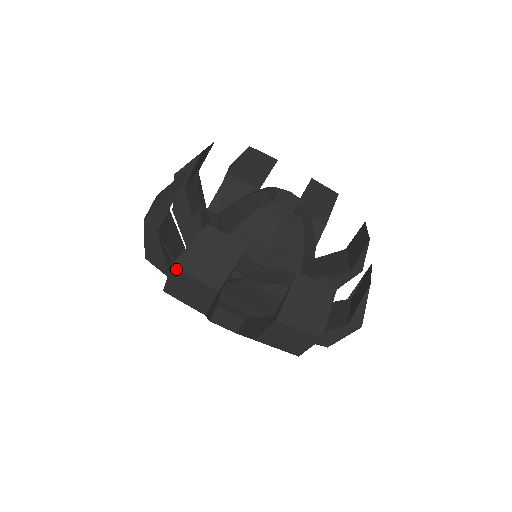
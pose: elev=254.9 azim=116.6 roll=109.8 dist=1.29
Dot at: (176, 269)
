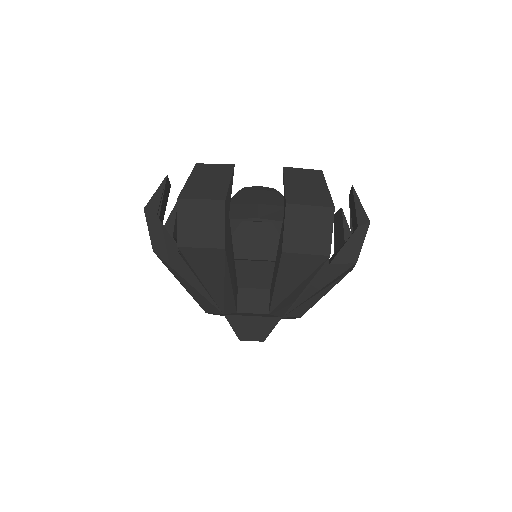
Dot at: (182, 201)
